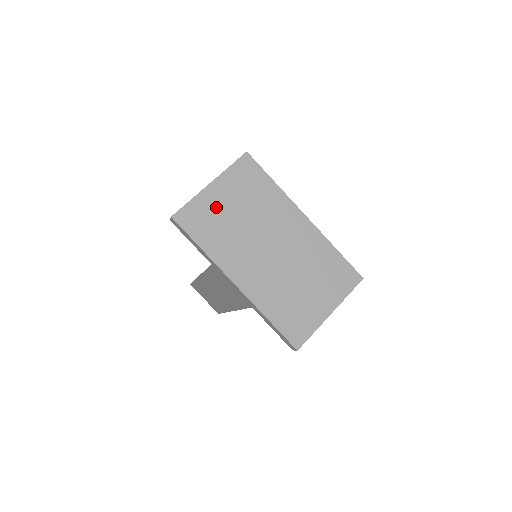
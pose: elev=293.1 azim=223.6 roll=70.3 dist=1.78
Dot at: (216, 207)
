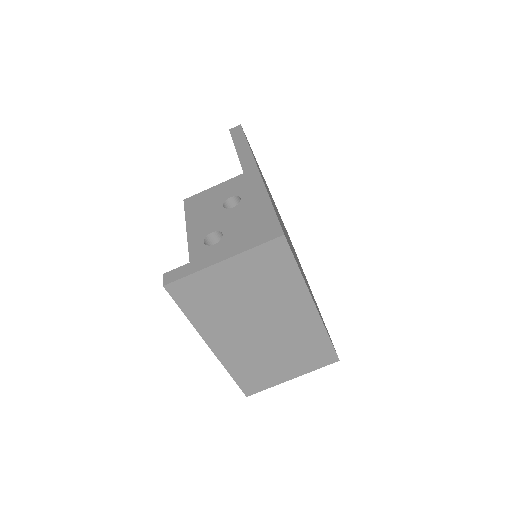
Dot at: (219, 285)
